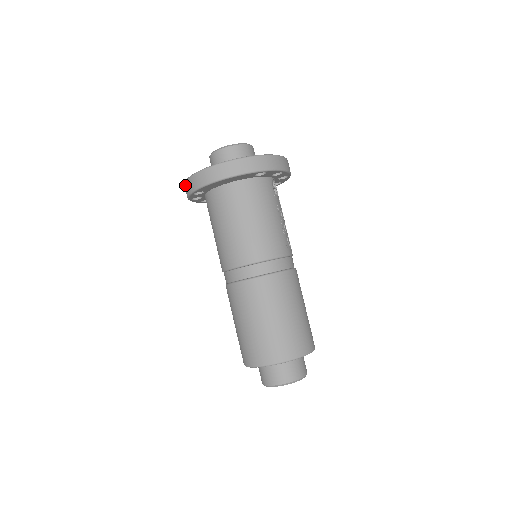
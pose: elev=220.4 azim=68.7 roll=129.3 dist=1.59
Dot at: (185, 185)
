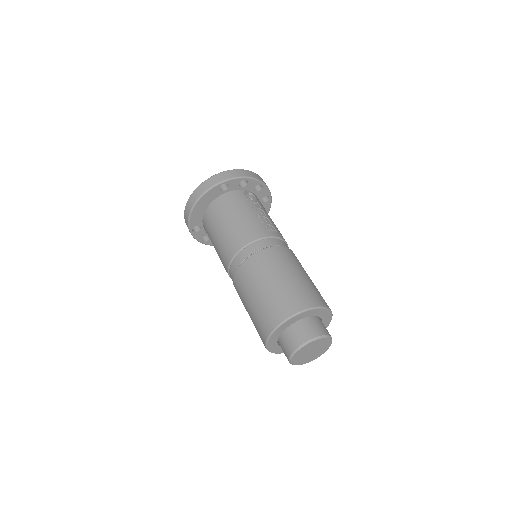
Dot at: occluded
